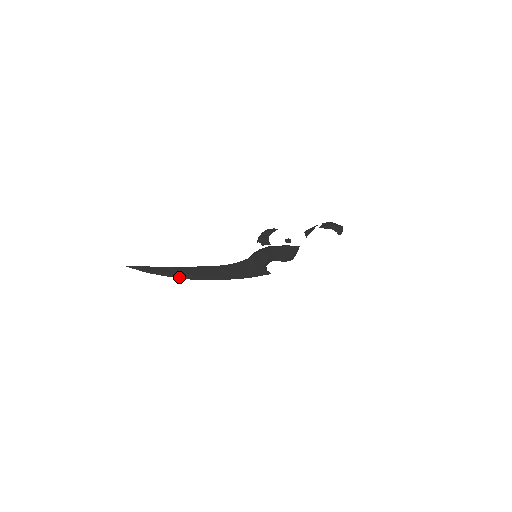
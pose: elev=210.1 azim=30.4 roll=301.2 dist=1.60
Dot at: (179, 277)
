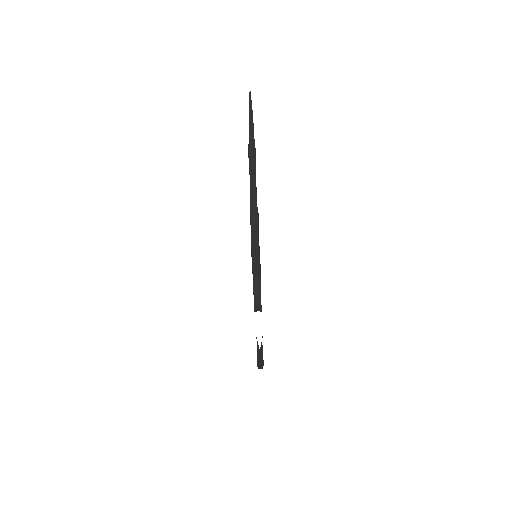
Dot at: (252, 153)
